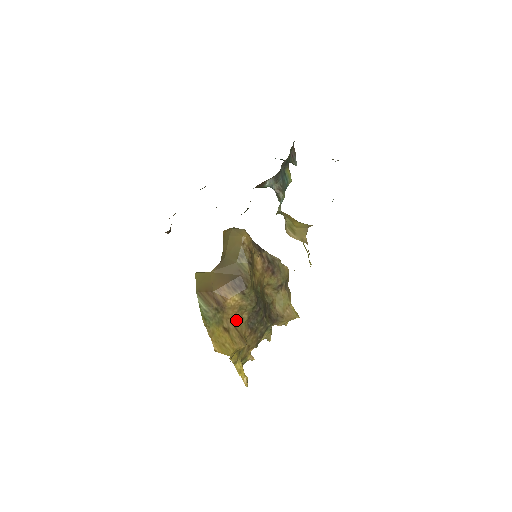
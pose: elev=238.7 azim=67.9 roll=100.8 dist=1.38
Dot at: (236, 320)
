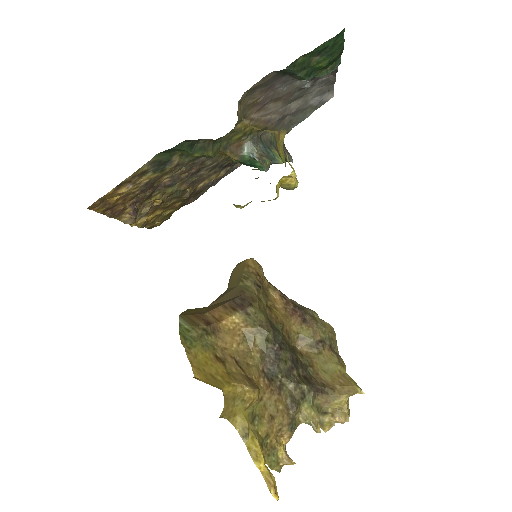
Dot at: (239, 355)
